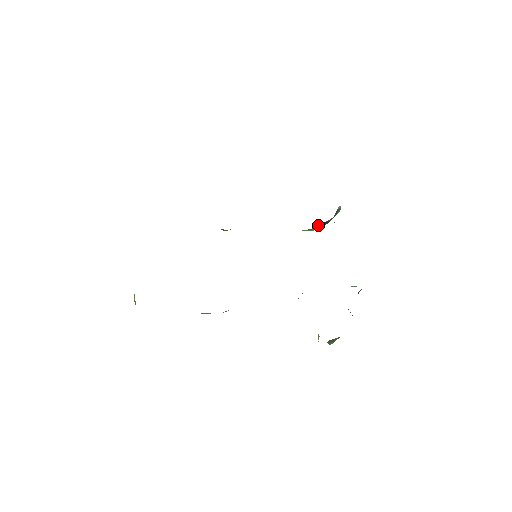
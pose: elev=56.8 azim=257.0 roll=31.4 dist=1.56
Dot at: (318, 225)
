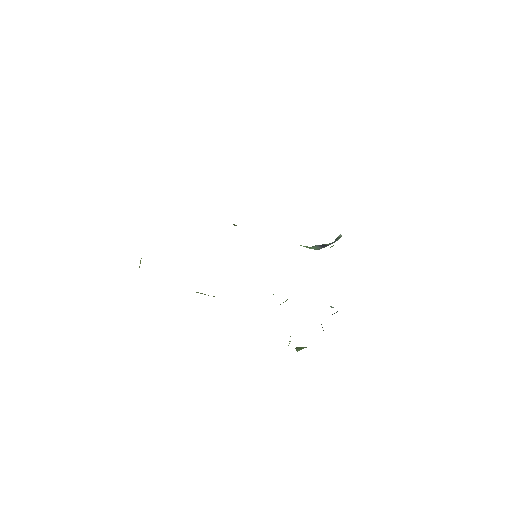
Dot at: (317, 245)
